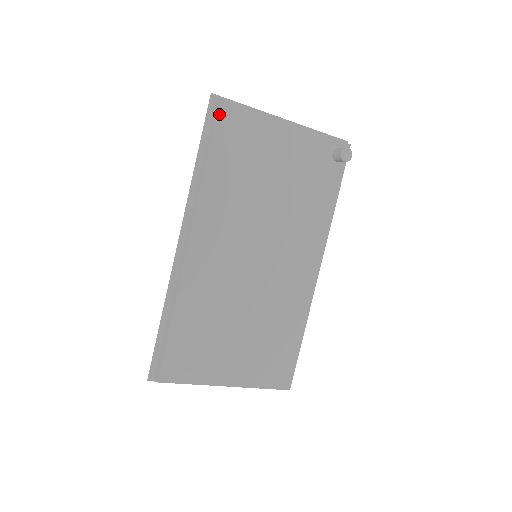
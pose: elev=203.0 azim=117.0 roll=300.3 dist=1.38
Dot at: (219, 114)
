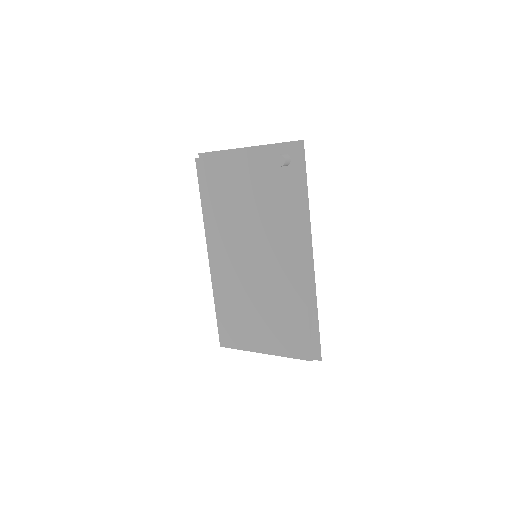
Dot at: (197, 168)
